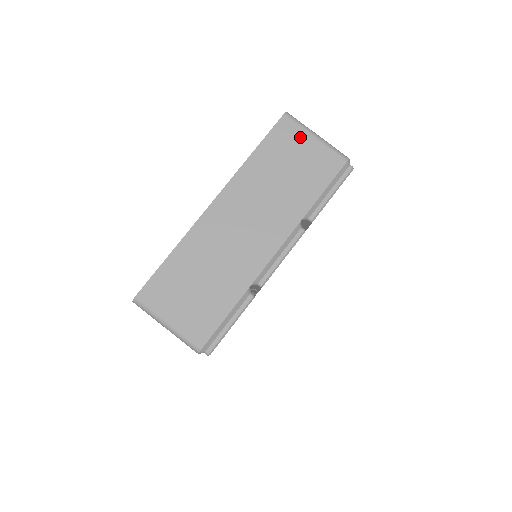
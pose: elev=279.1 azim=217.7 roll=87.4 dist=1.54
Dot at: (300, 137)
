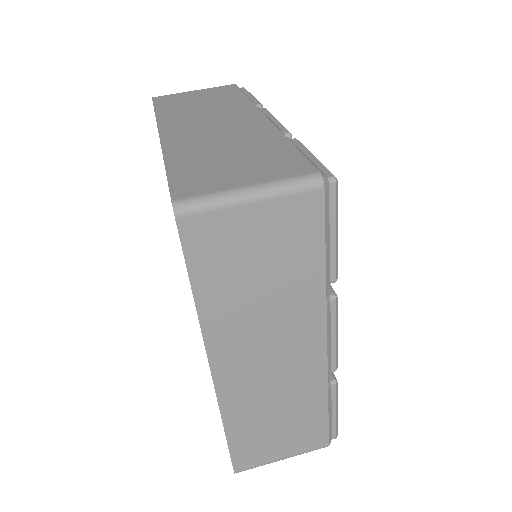
Dot at: (182, 95)
